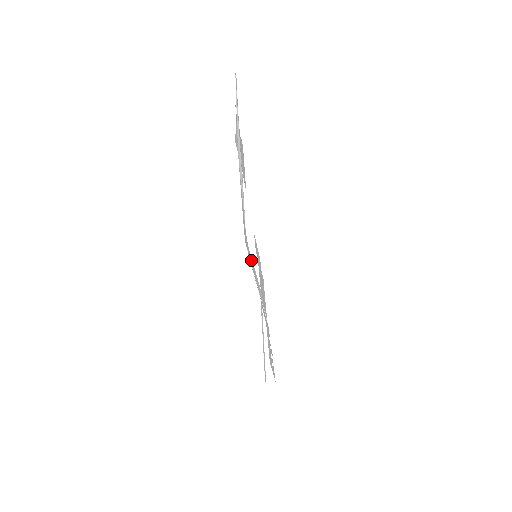
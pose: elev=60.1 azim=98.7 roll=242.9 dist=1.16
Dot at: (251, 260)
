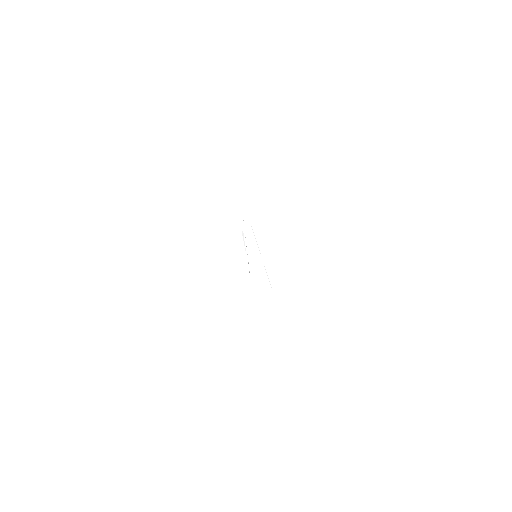
Dot at: occluded
